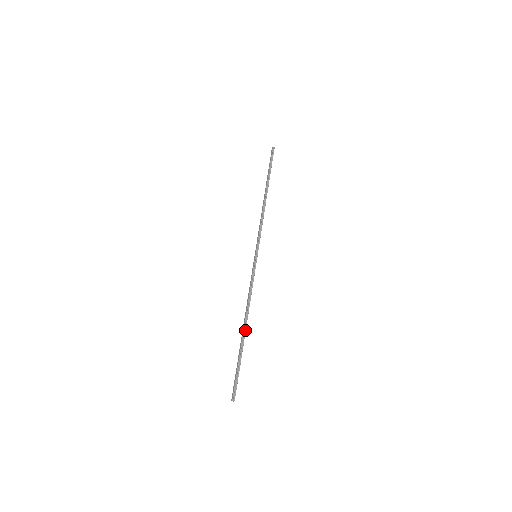
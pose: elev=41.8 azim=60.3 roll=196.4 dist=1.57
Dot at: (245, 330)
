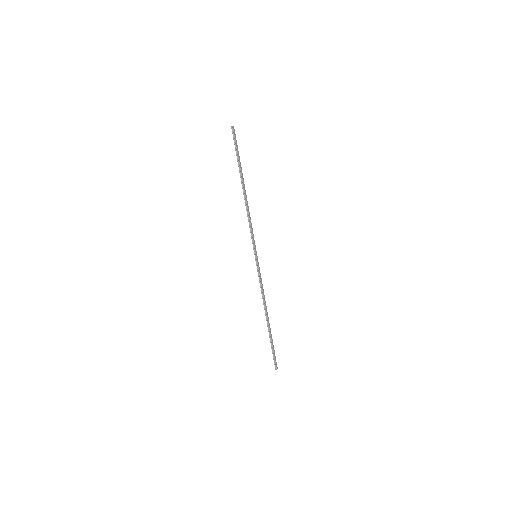
Dot at: (267, 321)
